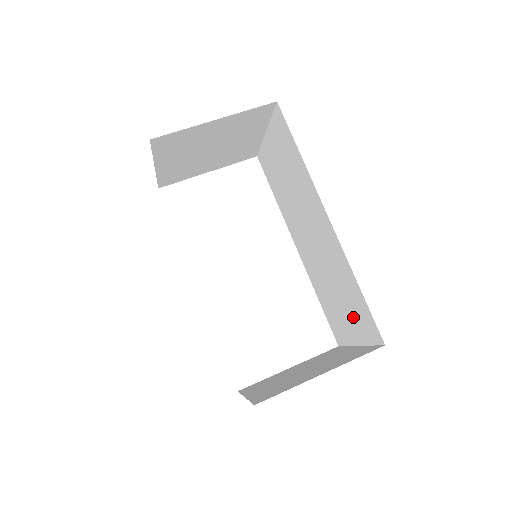
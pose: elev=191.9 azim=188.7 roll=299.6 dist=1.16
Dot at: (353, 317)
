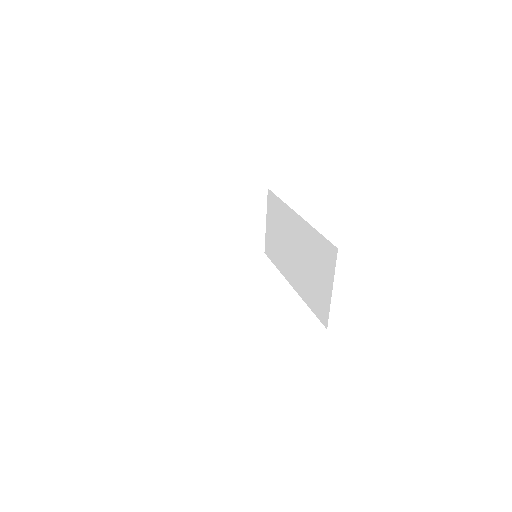
Dot at: (323, 268)
